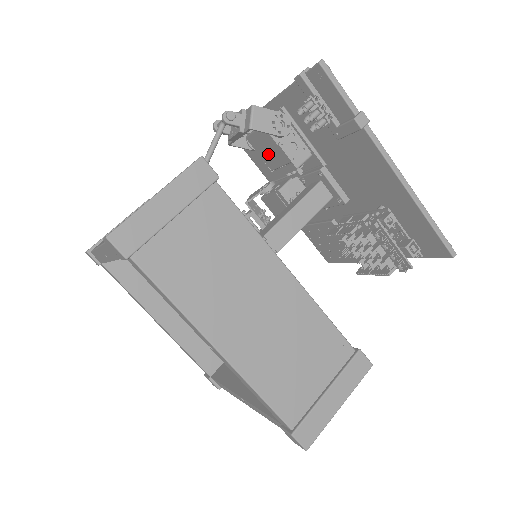
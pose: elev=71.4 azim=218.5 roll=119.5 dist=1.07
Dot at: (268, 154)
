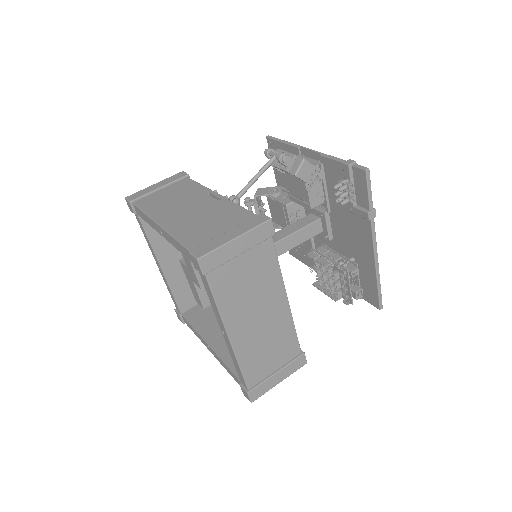
Dot at: (294, 186)
